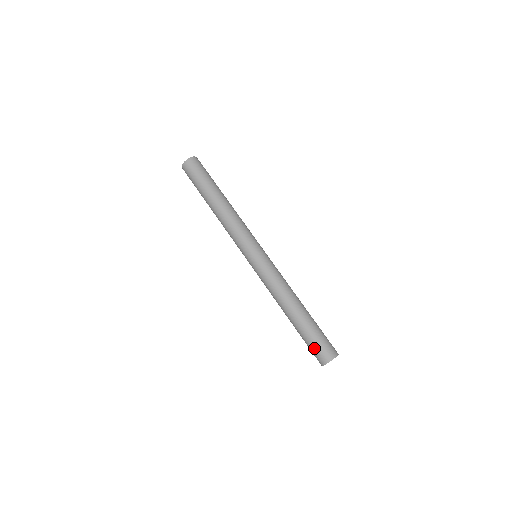
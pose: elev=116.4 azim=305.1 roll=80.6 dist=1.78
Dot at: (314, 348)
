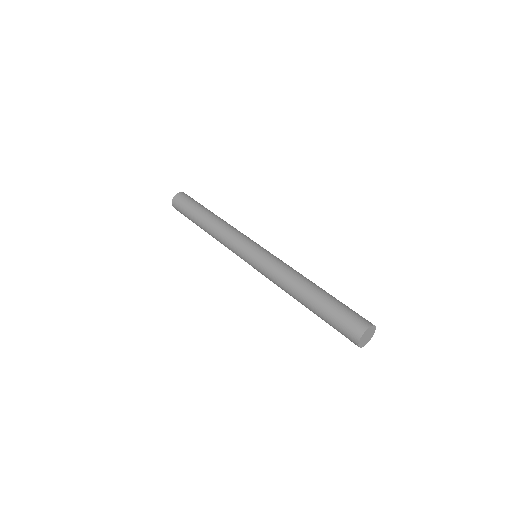
Dot at: occluded
